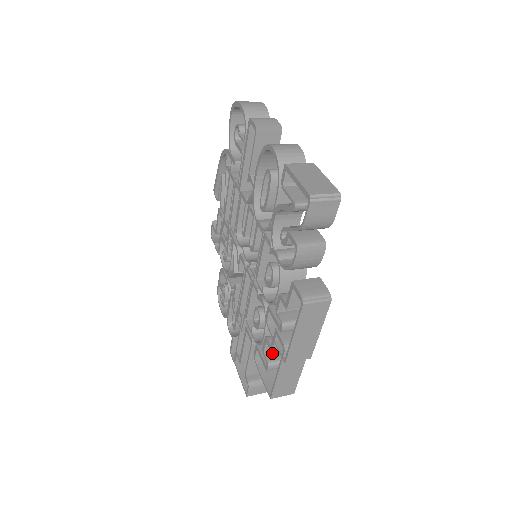
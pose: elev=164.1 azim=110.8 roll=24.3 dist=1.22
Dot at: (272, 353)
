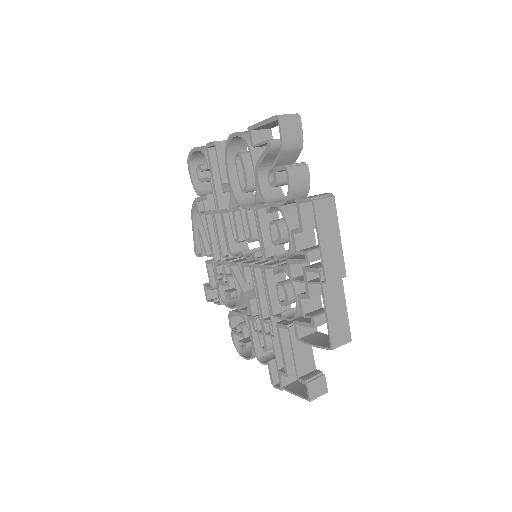
Dot at: (311, 312)
